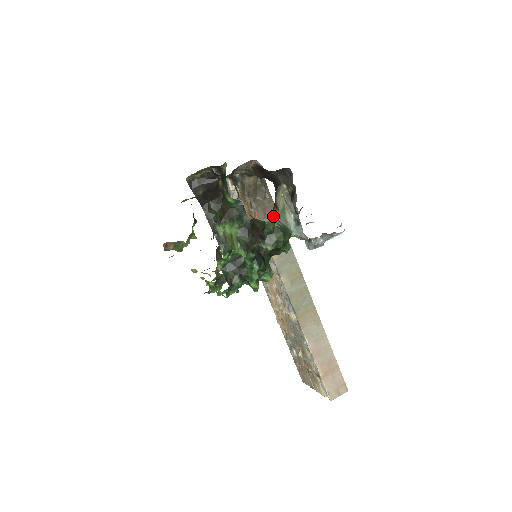
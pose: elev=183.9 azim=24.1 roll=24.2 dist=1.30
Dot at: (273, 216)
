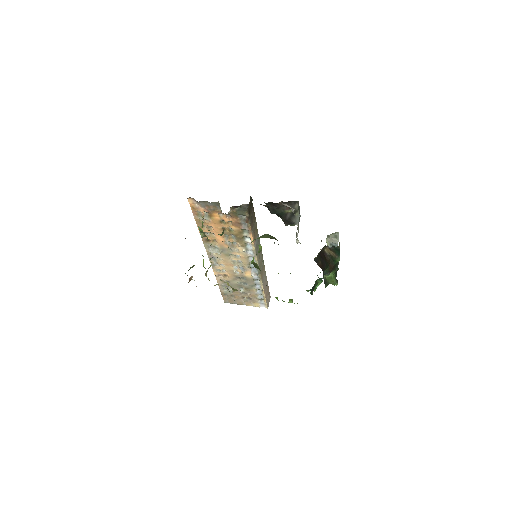
Dot at: occluded
